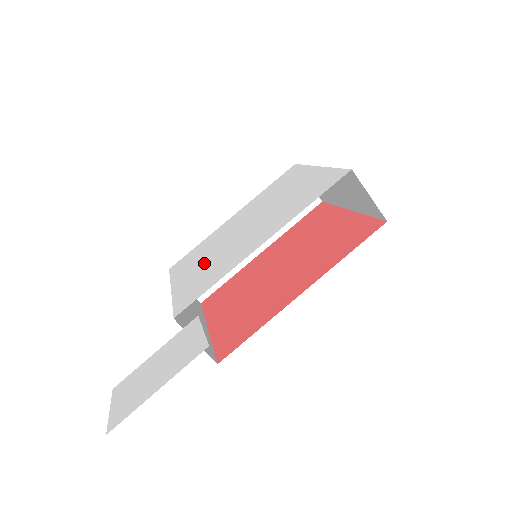
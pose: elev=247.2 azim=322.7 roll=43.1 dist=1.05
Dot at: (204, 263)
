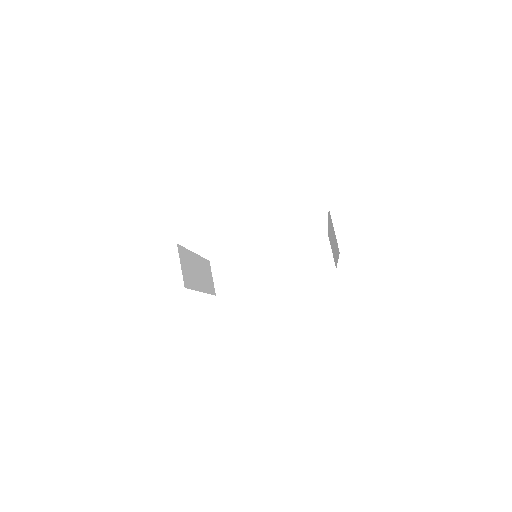
Dot at: occluded
